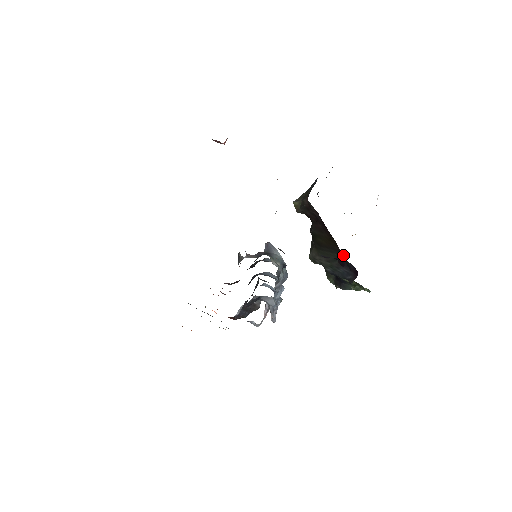
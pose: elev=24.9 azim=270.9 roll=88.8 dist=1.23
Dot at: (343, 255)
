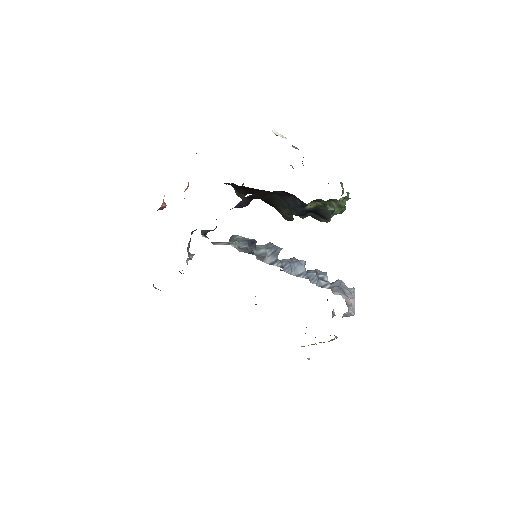
Dot at: (269, 192)
